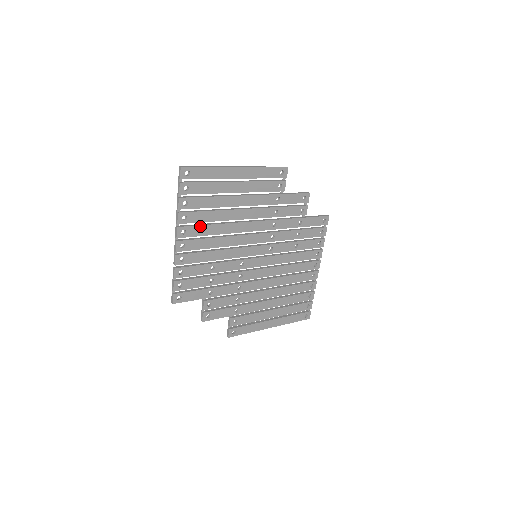
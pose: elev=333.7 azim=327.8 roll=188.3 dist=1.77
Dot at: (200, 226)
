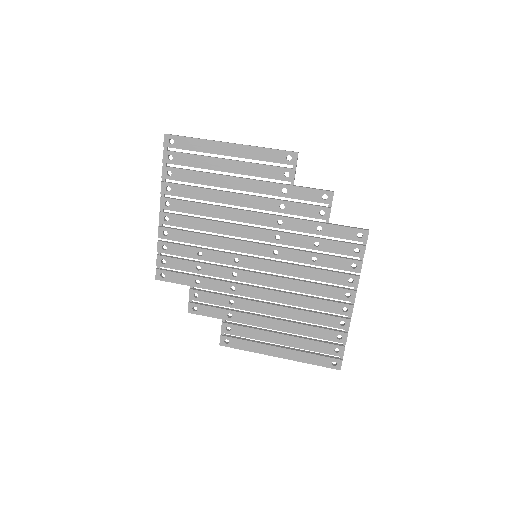
Dot at: (185, 202)
